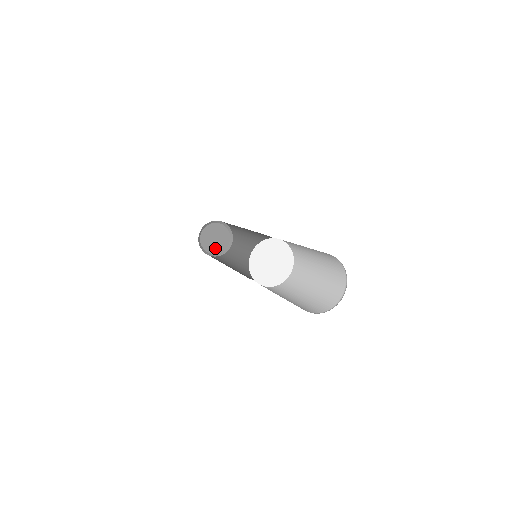
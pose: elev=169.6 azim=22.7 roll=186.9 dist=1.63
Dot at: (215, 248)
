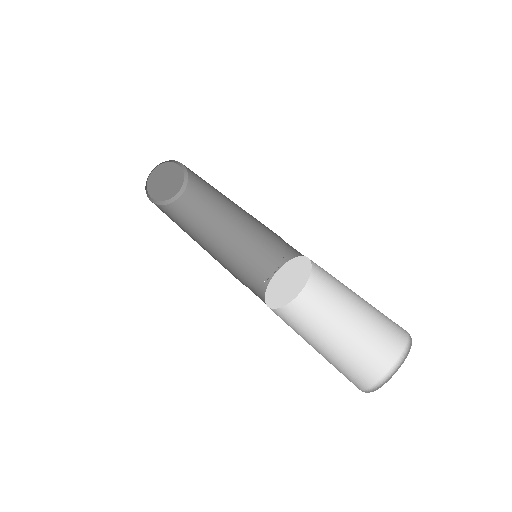
Dot at: (159, 193)
